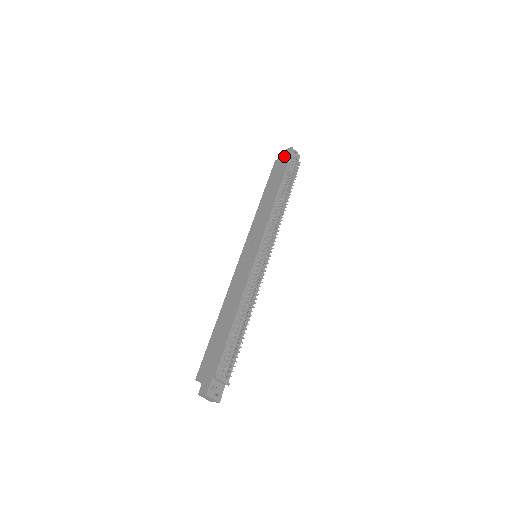
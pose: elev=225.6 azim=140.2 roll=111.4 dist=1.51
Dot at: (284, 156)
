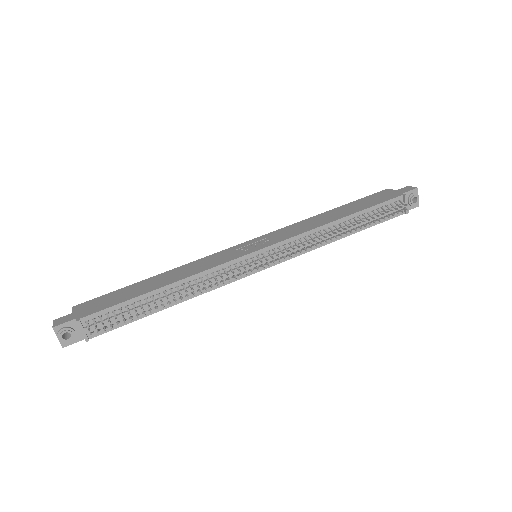
Dot at: (399, 190)
